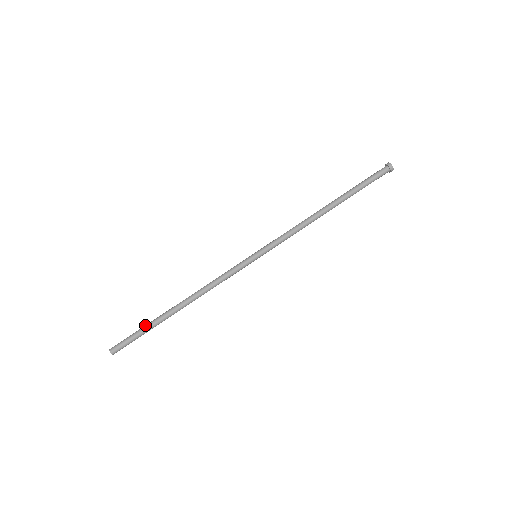
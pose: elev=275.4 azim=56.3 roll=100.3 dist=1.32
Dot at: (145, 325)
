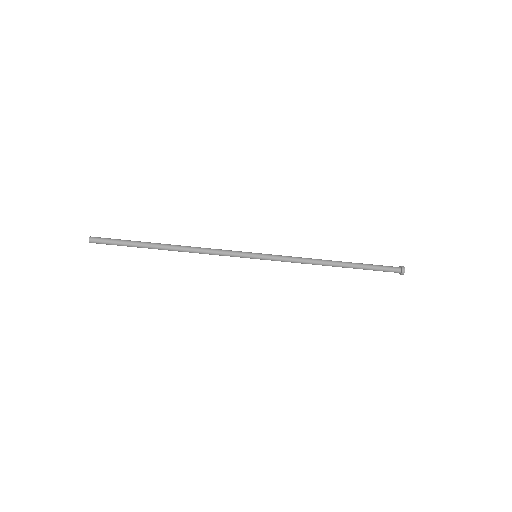
Dot at: (132, 241)
